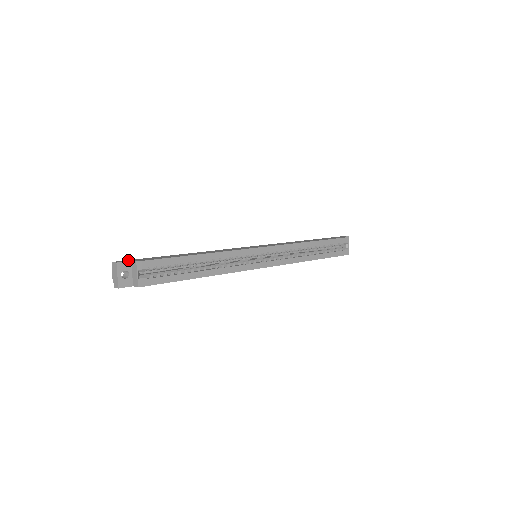
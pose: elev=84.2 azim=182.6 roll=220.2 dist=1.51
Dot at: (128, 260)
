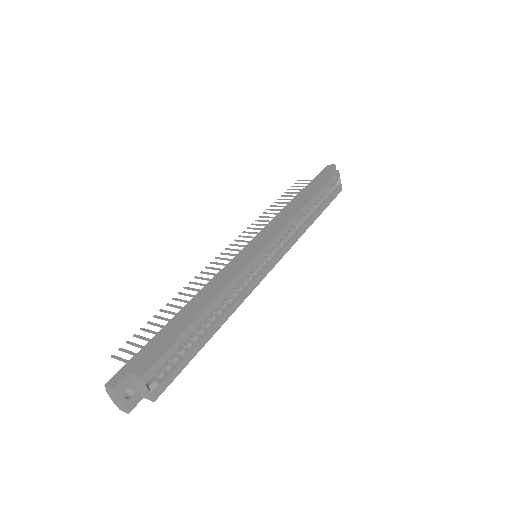
Dot at: (123, 371)
